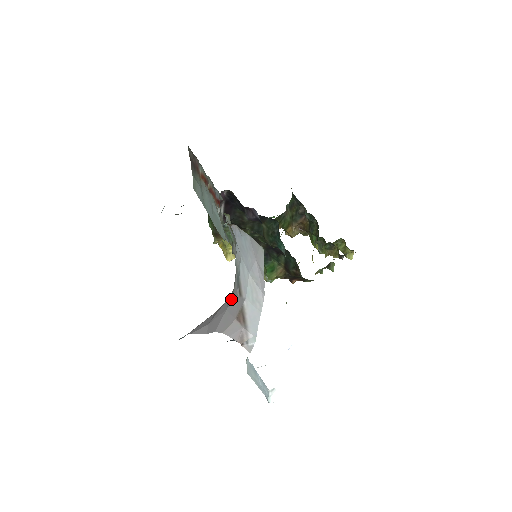
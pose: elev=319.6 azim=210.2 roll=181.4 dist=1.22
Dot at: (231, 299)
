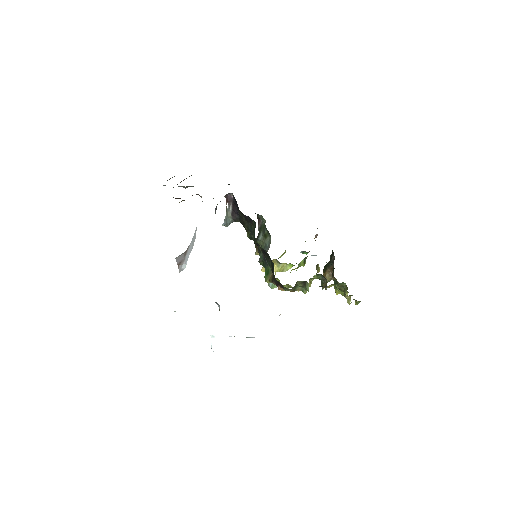
Dot at: occluded
